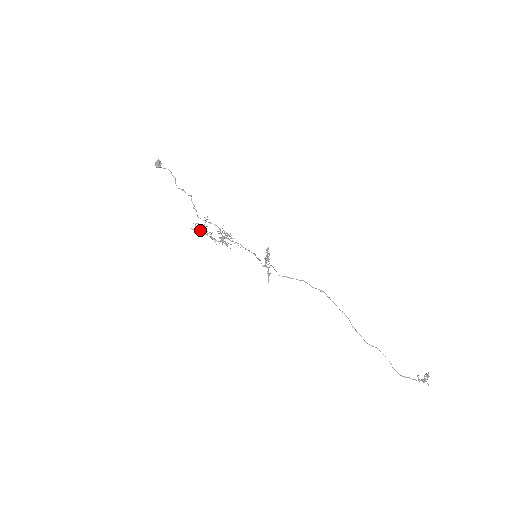
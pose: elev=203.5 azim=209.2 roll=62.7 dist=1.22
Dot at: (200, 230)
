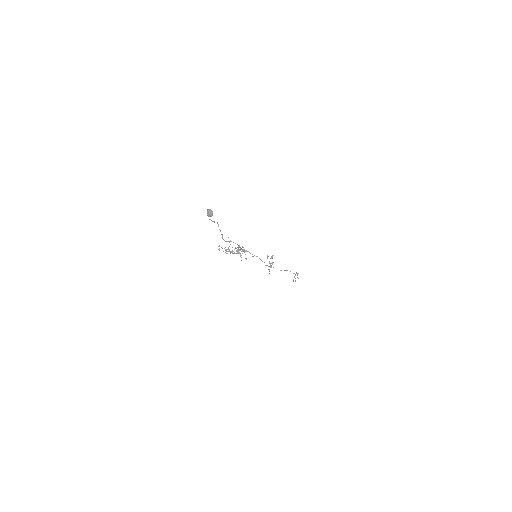
Dot at: occluded
